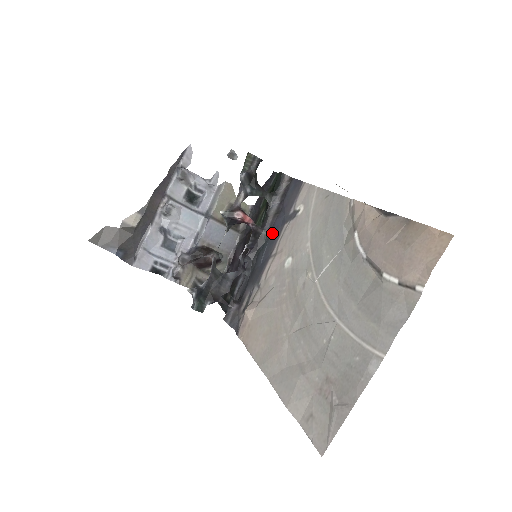
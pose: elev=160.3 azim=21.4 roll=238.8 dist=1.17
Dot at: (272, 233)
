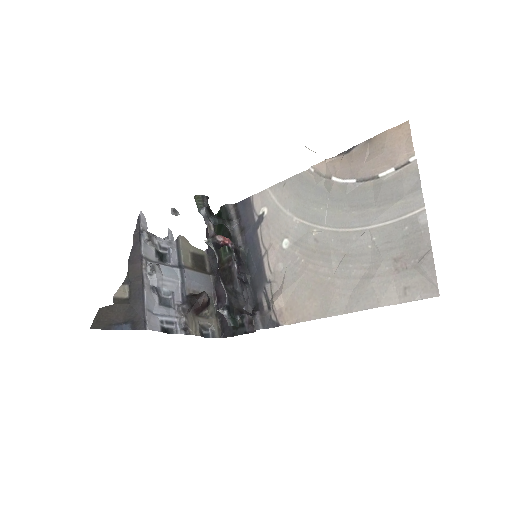
Dot at: (249, 244)
